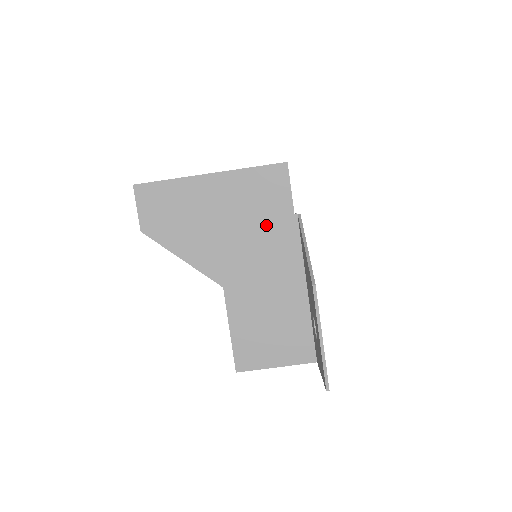
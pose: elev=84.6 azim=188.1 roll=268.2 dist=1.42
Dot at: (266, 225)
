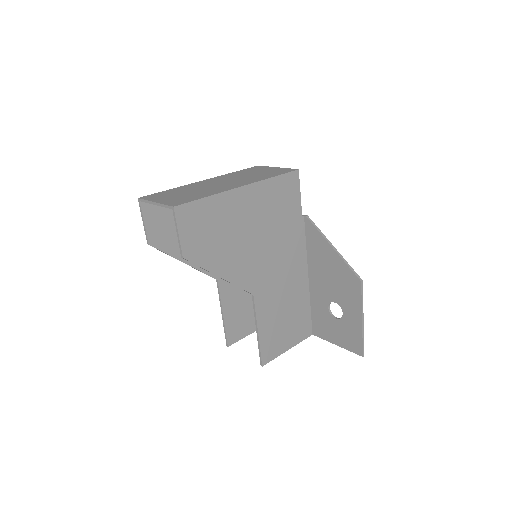
Dot at: (284, 229)
